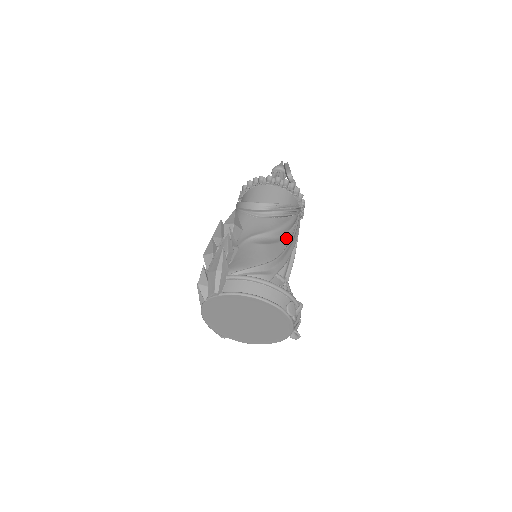
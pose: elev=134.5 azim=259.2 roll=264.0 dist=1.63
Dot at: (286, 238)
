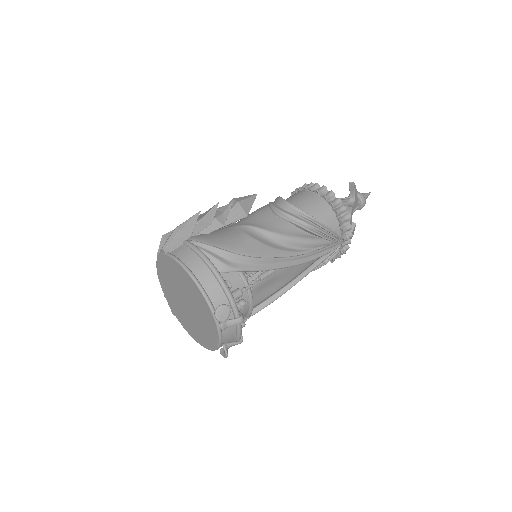
Dot at: (289, 251)
